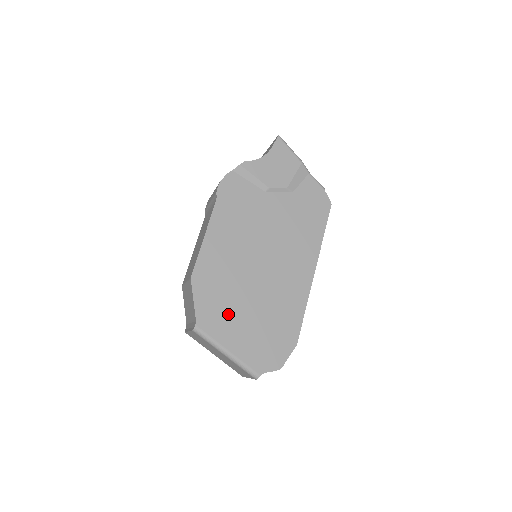
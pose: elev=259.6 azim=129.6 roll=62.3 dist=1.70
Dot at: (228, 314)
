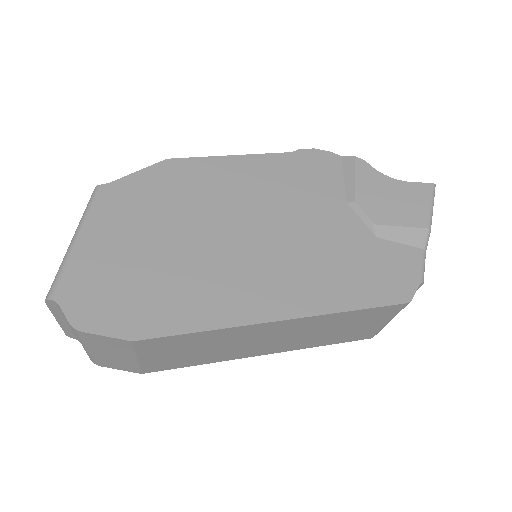
Dot at: (138, 218)
